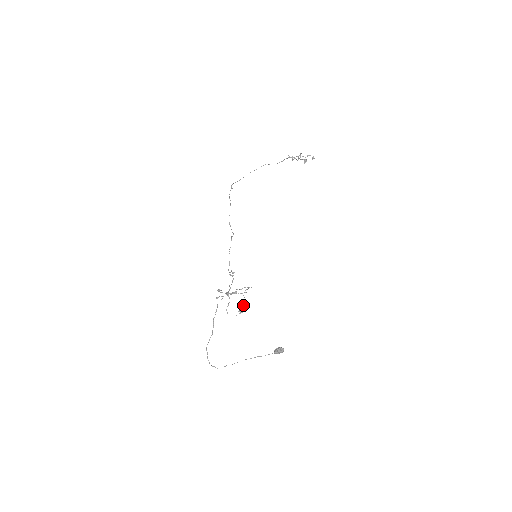
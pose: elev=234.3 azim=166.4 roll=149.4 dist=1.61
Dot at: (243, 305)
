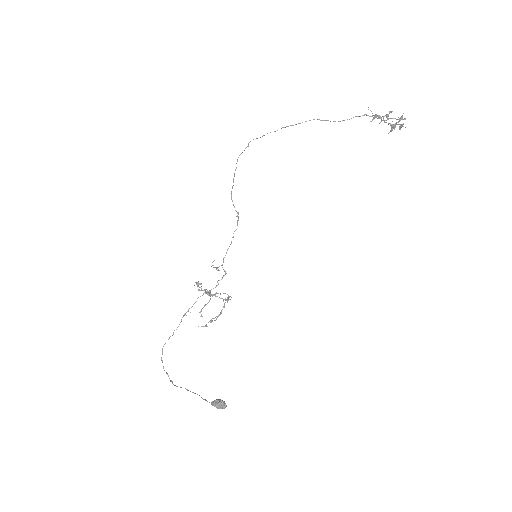
Dot at: (216, 316)
